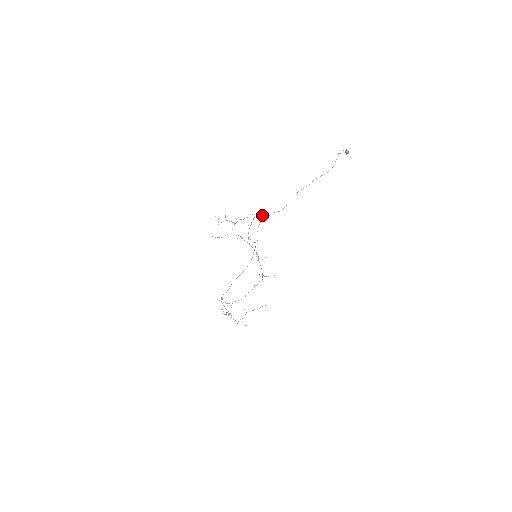
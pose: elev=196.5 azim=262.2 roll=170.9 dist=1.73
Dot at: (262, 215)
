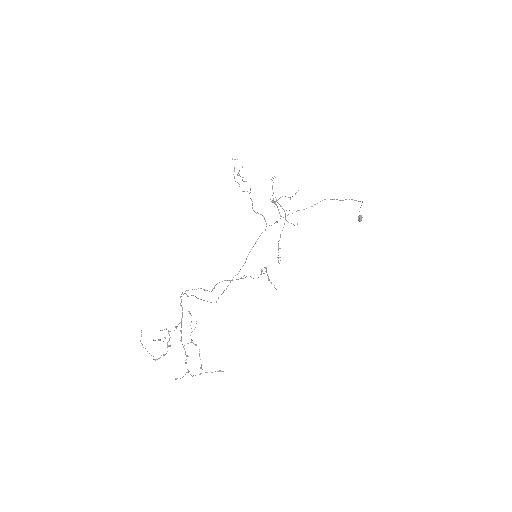
Dot at: occluded
